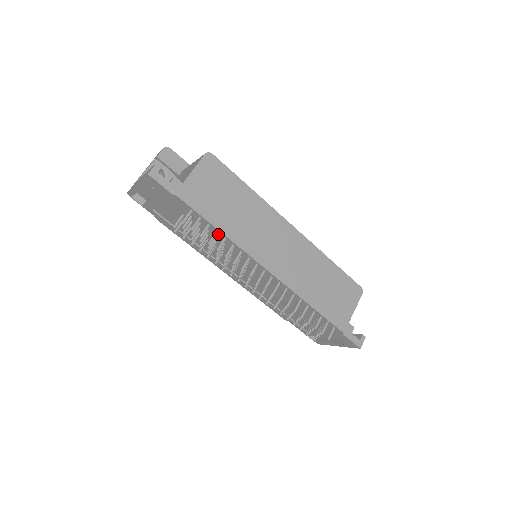
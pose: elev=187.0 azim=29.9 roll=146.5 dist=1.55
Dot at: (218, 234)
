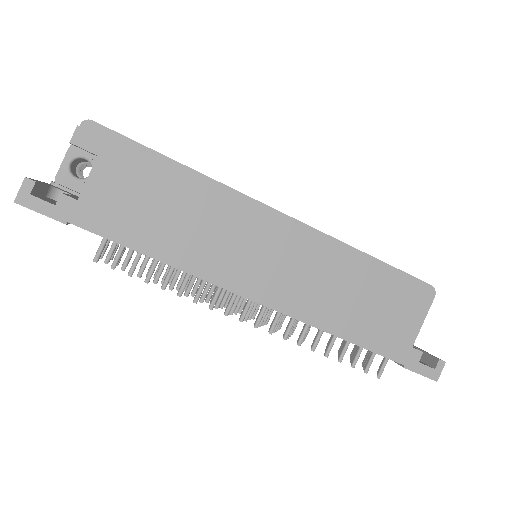
Dot at: occluded
